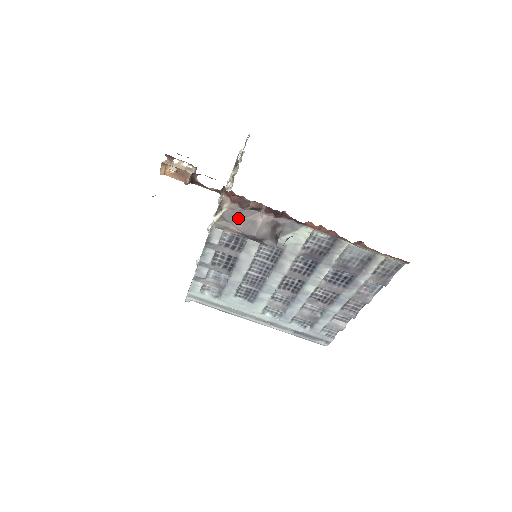
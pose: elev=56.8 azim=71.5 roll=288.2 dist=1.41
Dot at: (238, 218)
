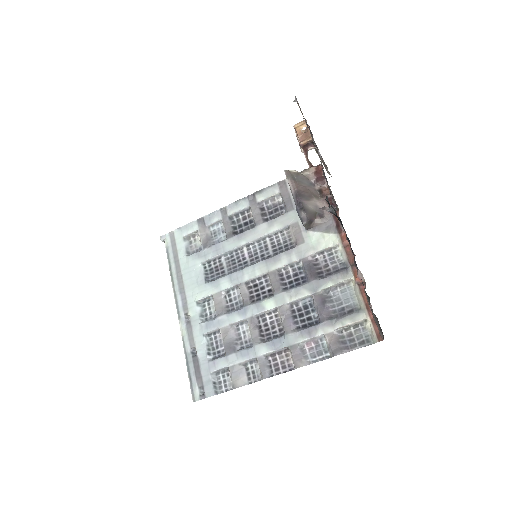
Dot at: (305, 185)
